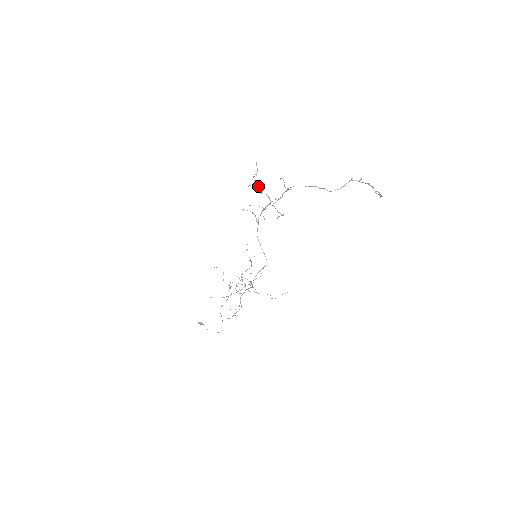
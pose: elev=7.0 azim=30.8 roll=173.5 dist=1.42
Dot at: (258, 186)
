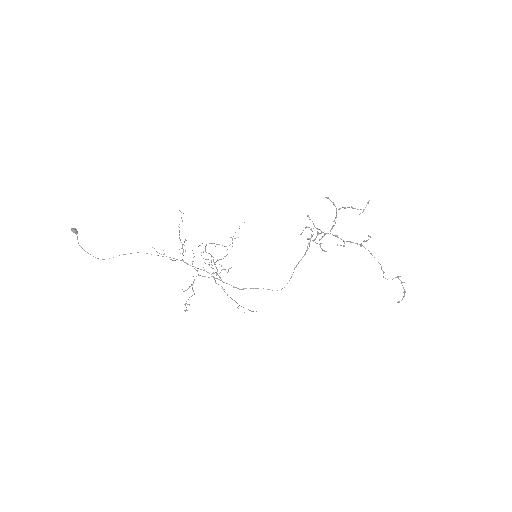
Dot at: occluded
